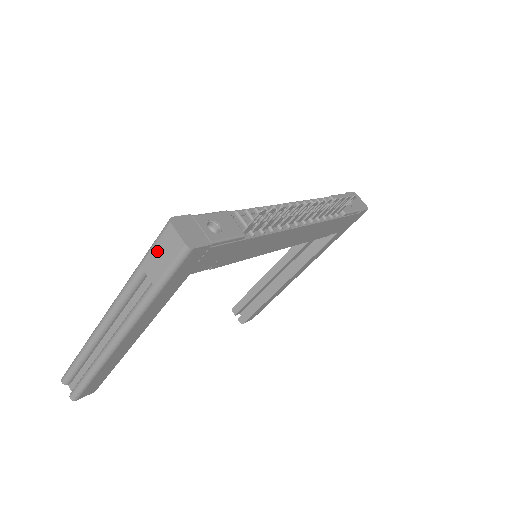
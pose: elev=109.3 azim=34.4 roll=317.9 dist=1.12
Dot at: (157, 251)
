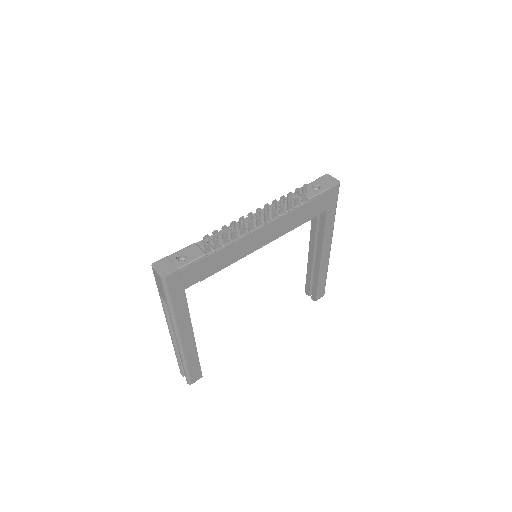
Dot at: (157, 284)
